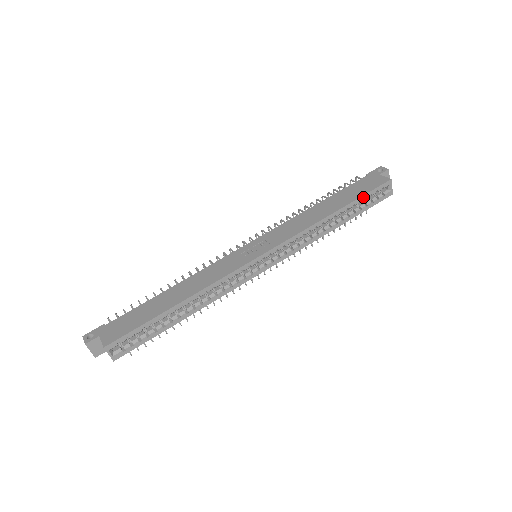
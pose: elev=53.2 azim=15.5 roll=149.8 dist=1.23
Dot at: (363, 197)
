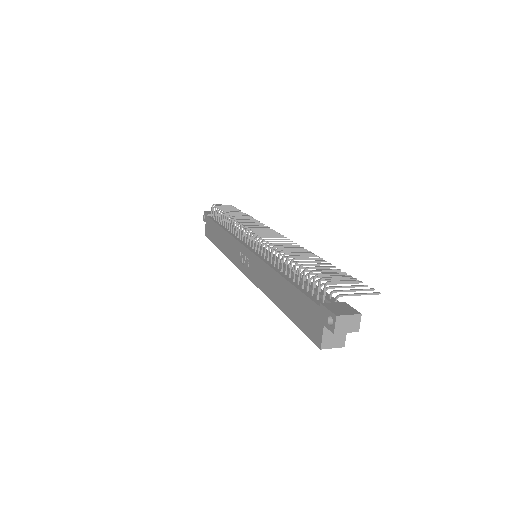
Dot at: (298, 325)
